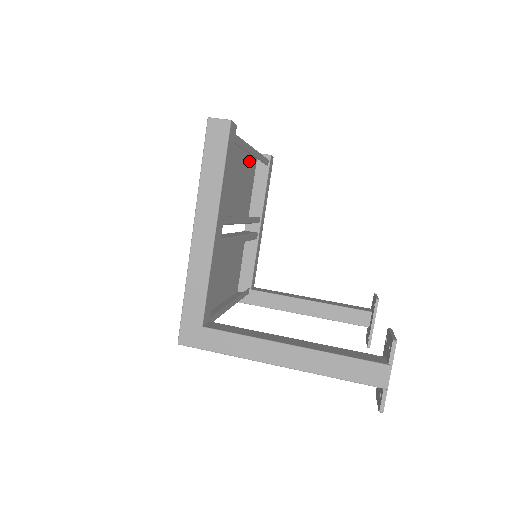
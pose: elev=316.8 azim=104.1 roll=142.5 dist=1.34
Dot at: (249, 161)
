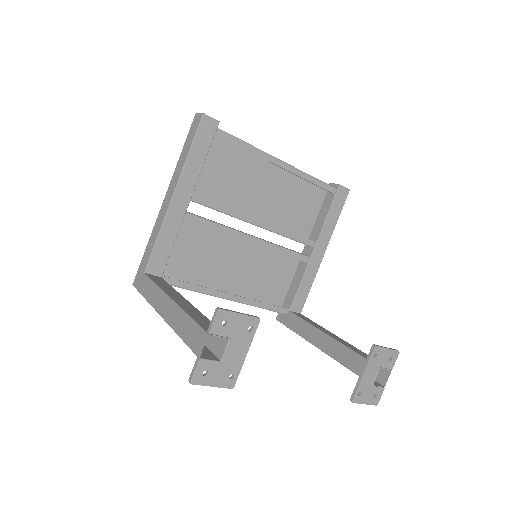
Dot at: (304, 182)
